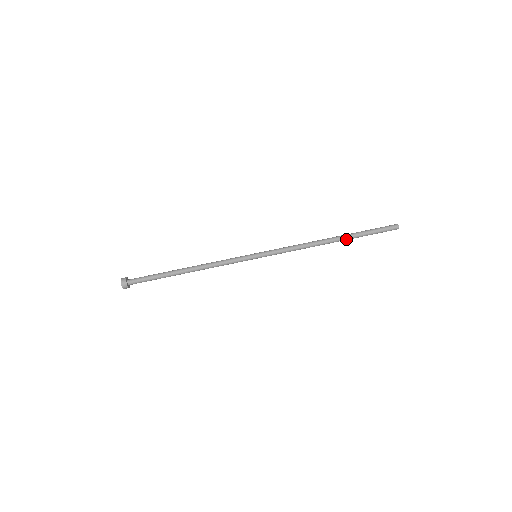
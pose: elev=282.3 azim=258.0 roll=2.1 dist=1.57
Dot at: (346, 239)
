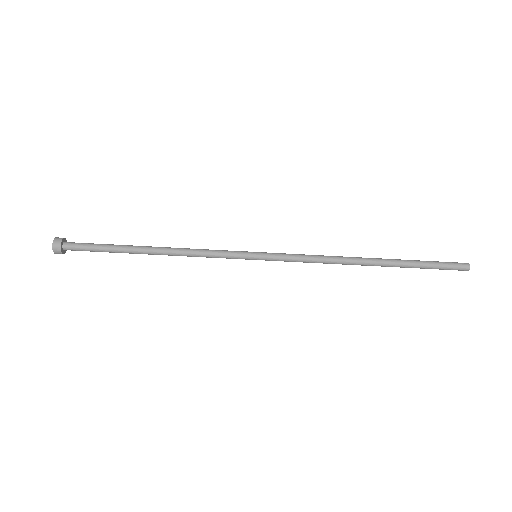
Dot at: (389, 266)
